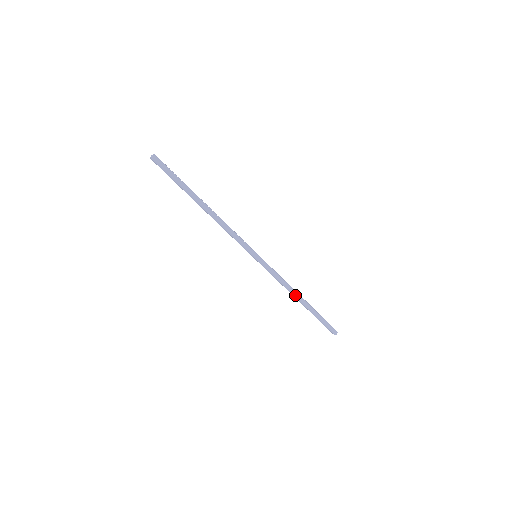
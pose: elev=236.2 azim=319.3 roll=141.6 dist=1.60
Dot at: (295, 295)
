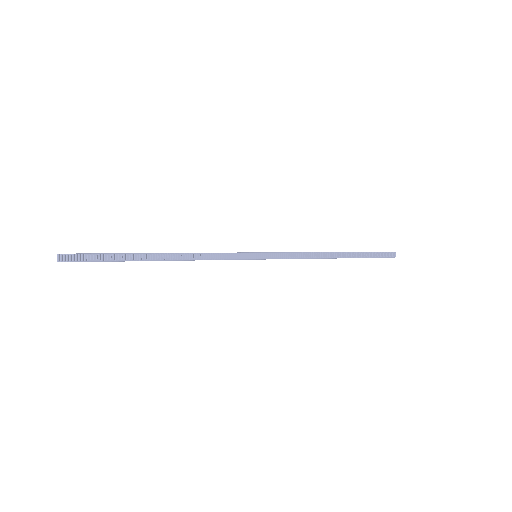
Dot at: (323, 257)
